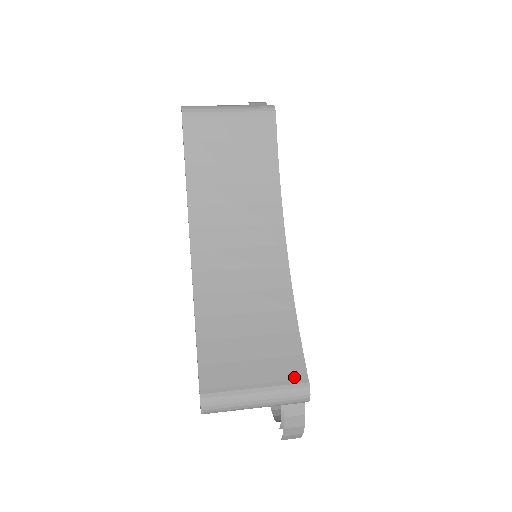
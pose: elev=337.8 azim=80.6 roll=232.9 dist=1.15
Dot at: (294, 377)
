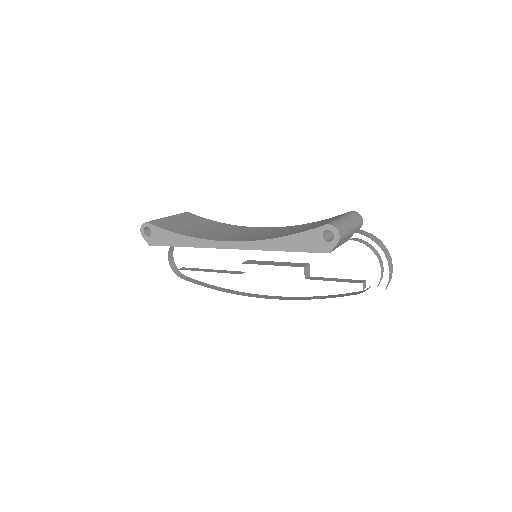
Dot at: (343, 214)
